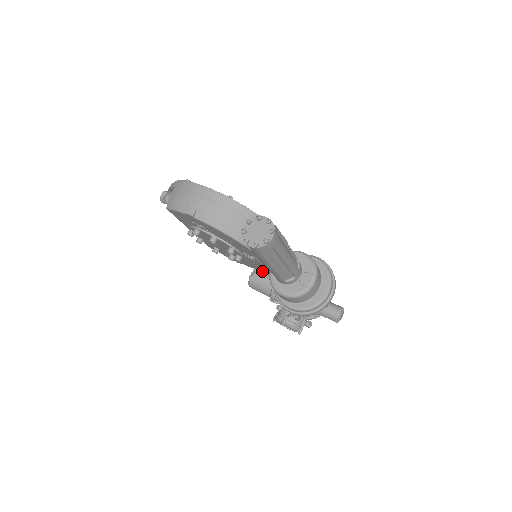
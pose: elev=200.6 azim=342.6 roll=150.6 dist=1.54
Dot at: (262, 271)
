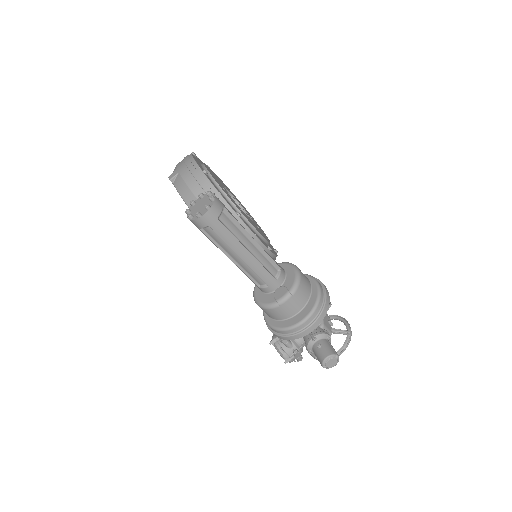
Dot at: occluded
